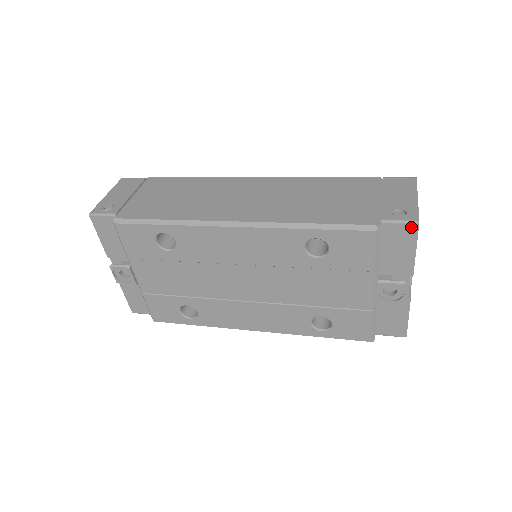
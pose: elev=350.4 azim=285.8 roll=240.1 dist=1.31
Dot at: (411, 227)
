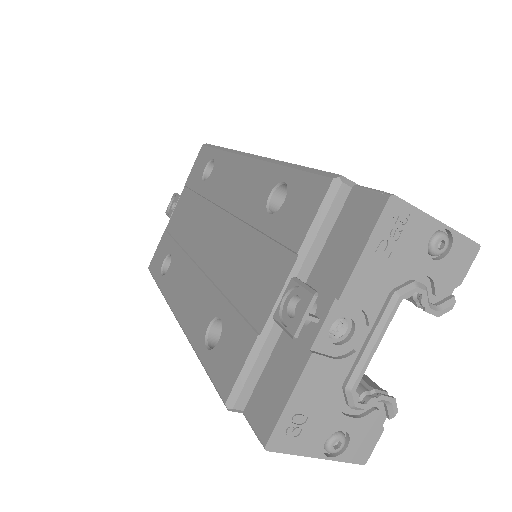
Dot at: (379, 201)
